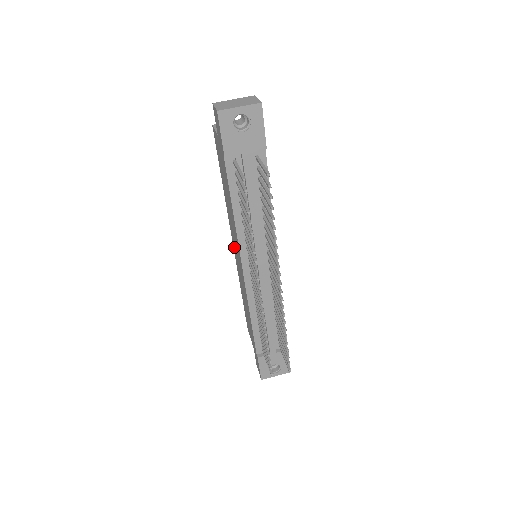
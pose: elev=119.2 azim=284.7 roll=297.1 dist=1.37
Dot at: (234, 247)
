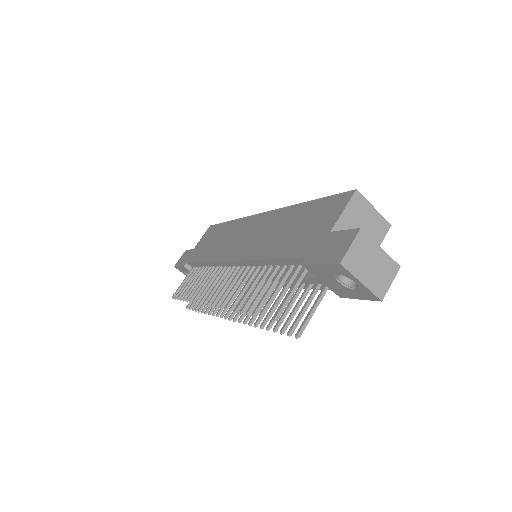
Dot at: (256, 222)
